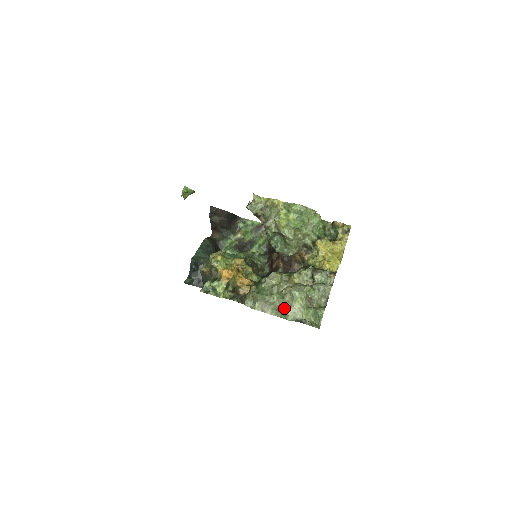
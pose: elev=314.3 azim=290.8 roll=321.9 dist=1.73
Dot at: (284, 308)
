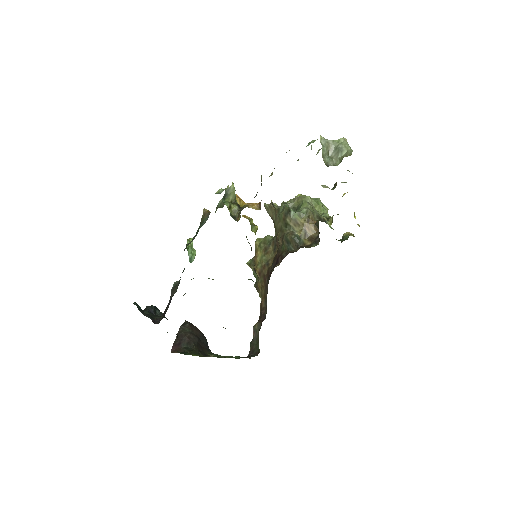
Dot at: occluded
